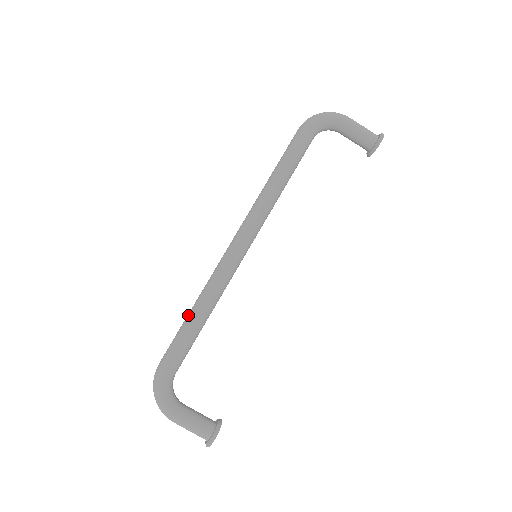
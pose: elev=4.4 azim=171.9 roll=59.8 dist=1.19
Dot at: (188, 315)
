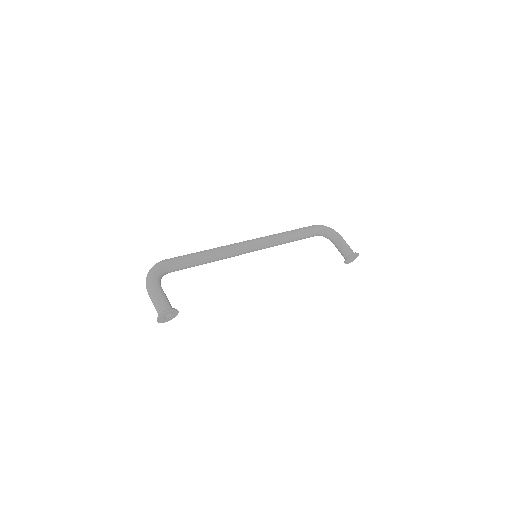
Dot at: occluded
